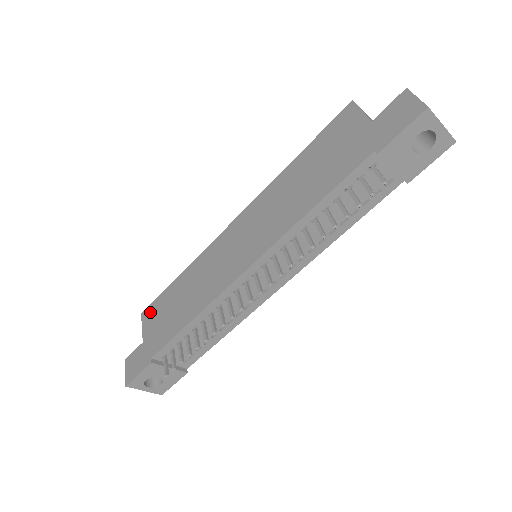
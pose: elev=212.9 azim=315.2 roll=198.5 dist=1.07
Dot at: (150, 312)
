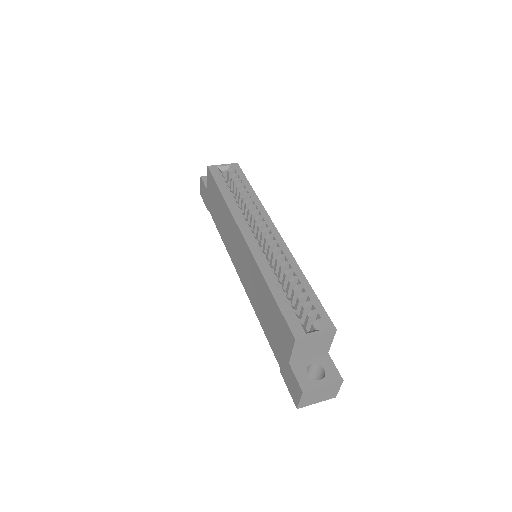
Dot at: (210, 179)
